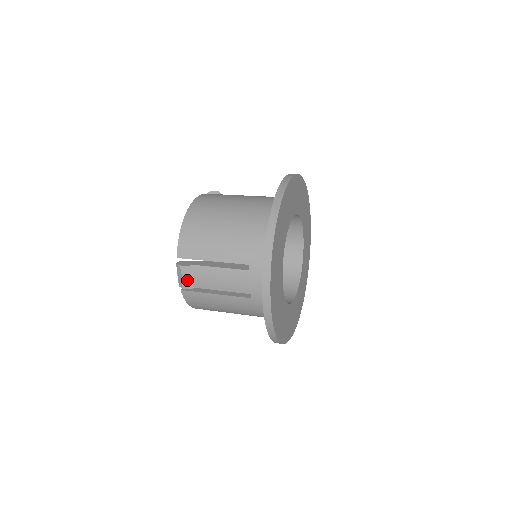
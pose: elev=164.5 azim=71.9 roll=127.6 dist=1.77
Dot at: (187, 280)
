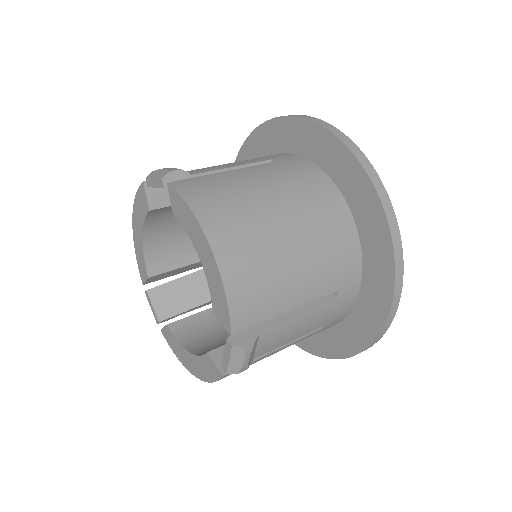
Dot at: (250, 359)
